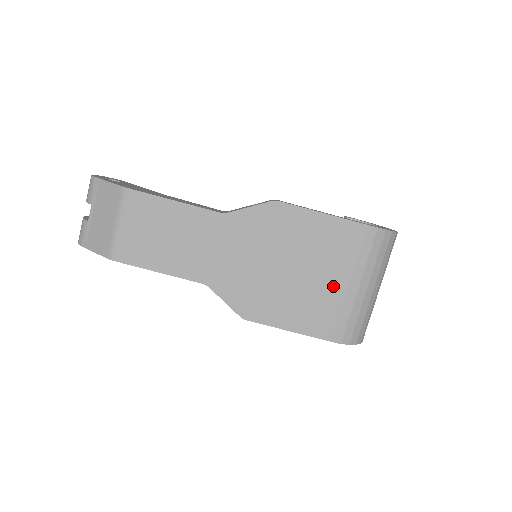
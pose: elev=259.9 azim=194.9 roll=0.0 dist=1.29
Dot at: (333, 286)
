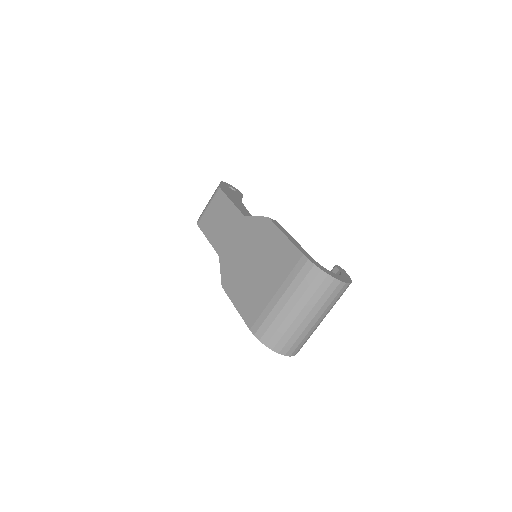
Dot at: (268, 289)
